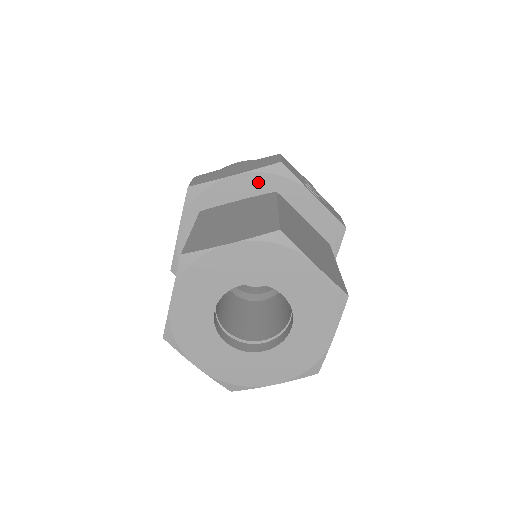
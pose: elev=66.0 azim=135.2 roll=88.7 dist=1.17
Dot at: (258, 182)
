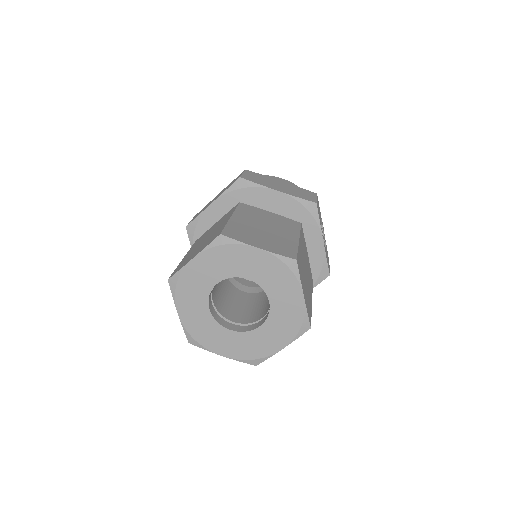
Dot at: (291, 206)
